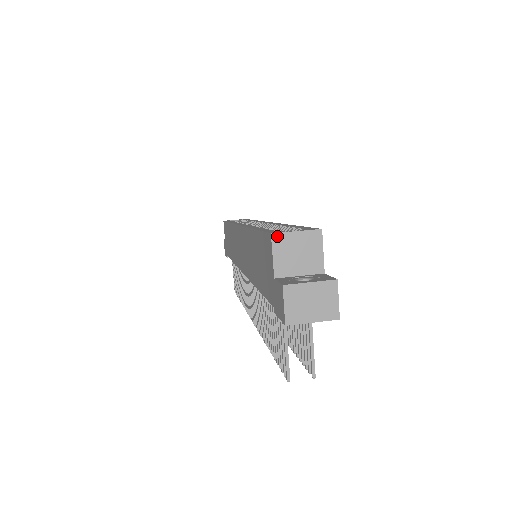
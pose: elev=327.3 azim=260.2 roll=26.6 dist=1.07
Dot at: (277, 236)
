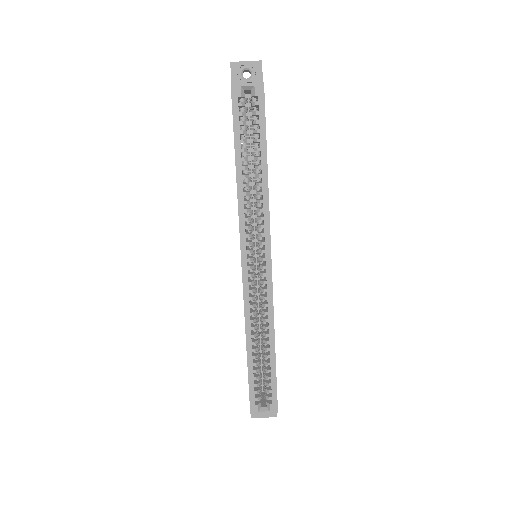
Dot at: (253, 413)
